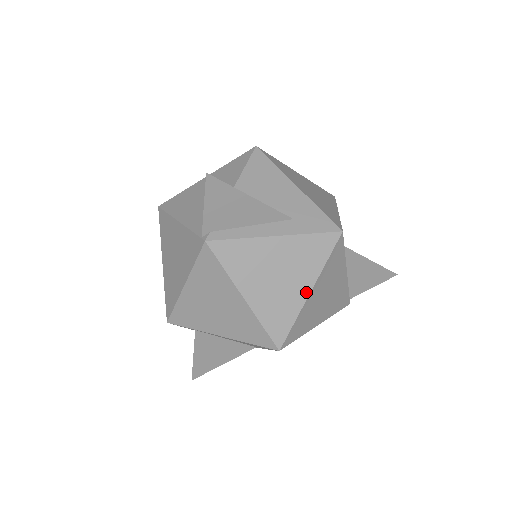
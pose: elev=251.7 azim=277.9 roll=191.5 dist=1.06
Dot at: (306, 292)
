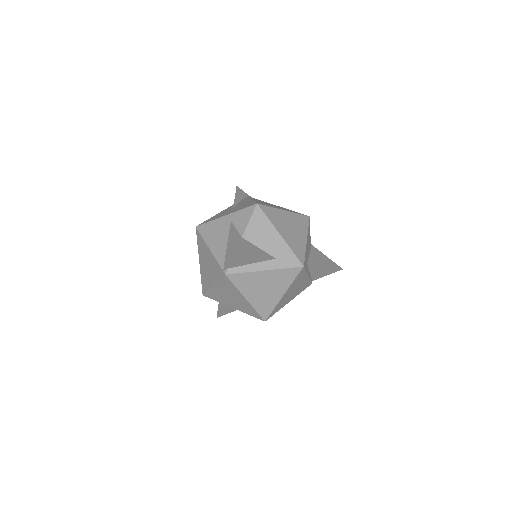
Dot at: (281, 295)
